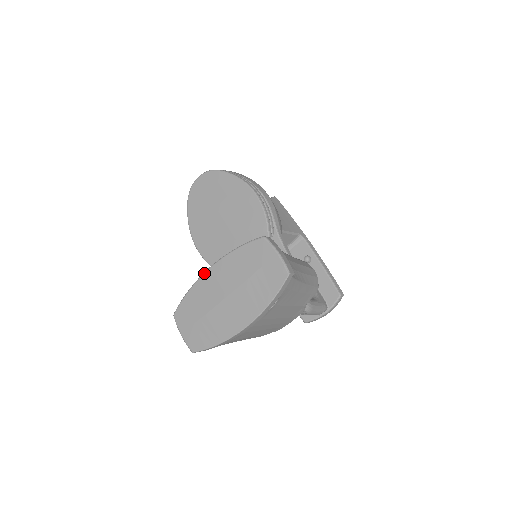
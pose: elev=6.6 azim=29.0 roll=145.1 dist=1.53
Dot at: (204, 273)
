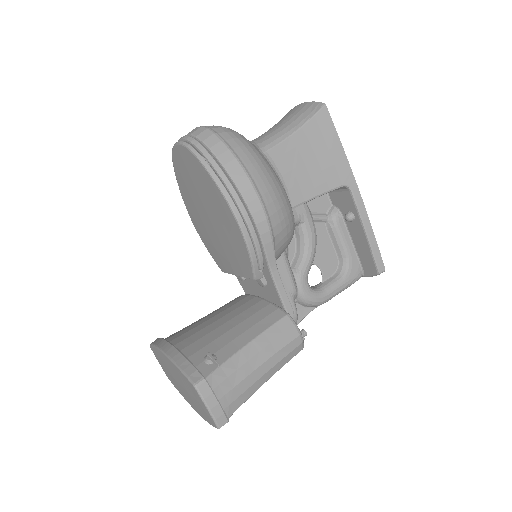
Dot at: (159, 350)
